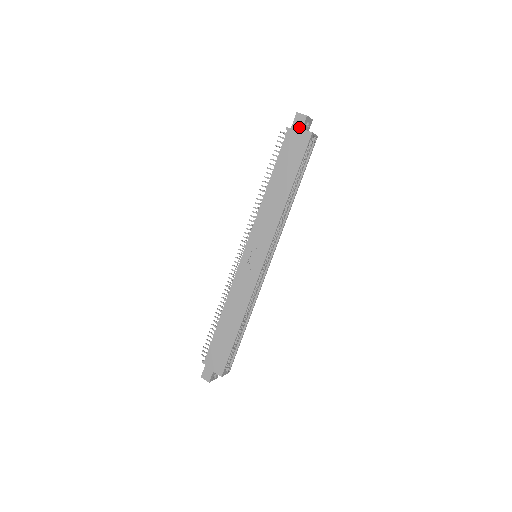
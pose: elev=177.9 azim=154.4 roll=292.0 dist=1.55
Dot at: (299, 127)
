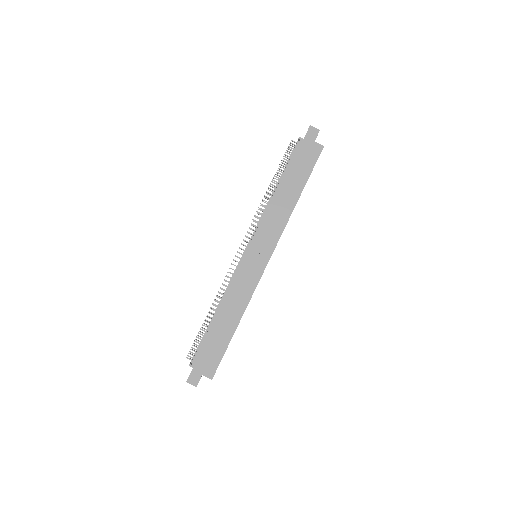
Dot at: (312, 139)
